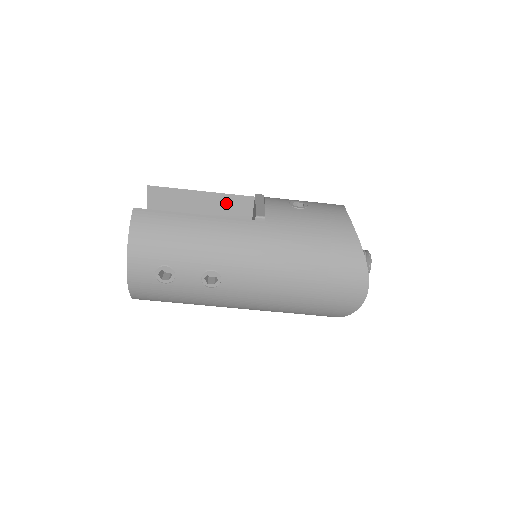
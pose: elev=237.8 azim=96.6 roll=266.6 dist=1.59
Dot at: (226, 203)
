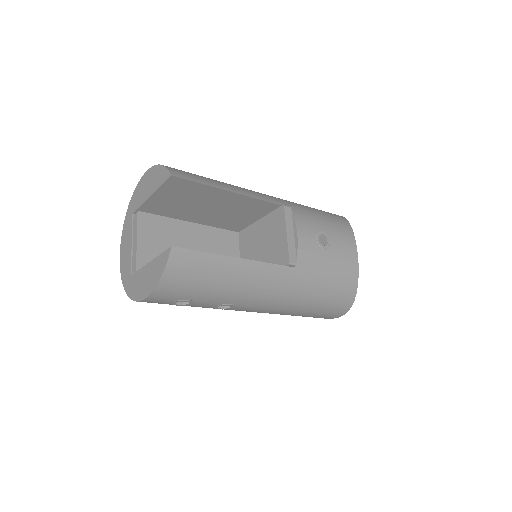
Dot at: (249, 203)
